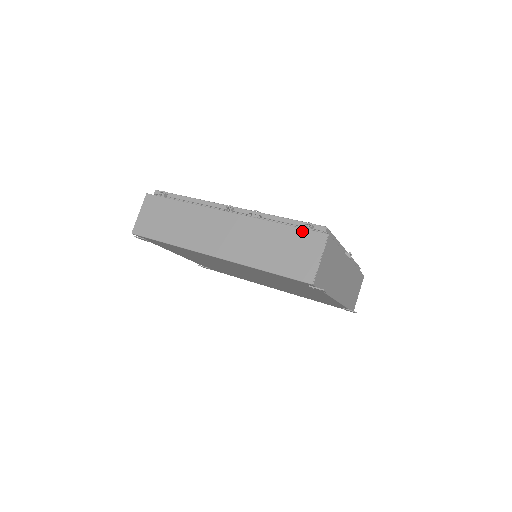
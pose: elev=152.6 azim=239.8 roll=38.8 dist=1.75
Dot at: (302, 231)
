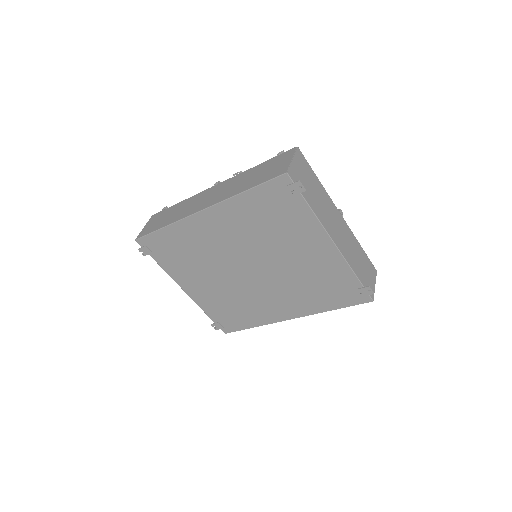
Dot at: (276, 157)
